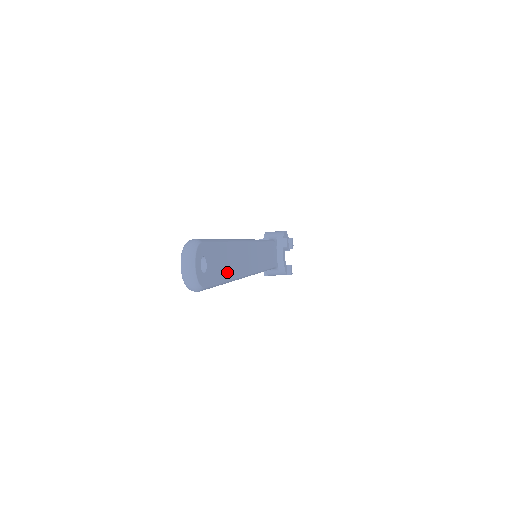
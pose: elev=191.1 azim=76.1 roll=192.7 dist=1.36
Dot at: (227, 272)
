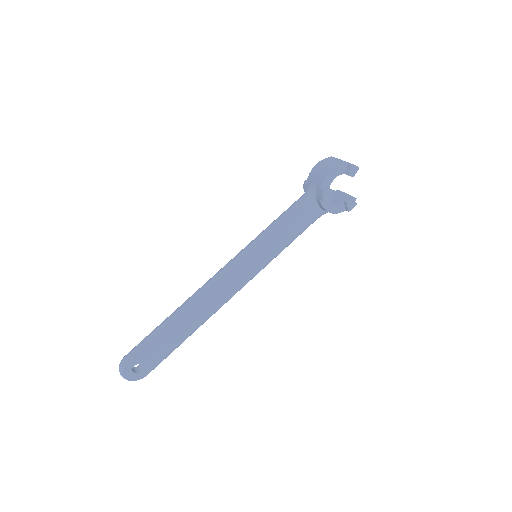
Dot at: (180, 338)
